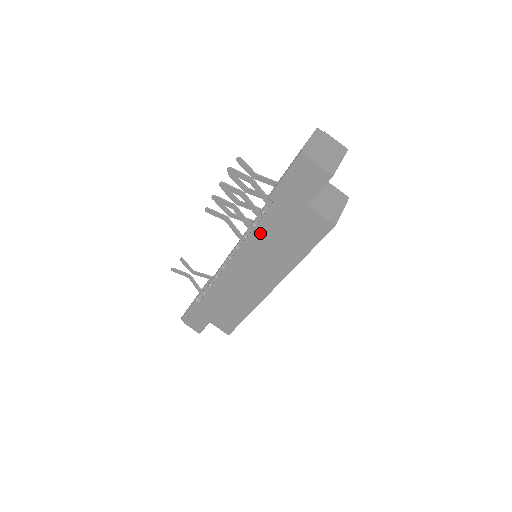
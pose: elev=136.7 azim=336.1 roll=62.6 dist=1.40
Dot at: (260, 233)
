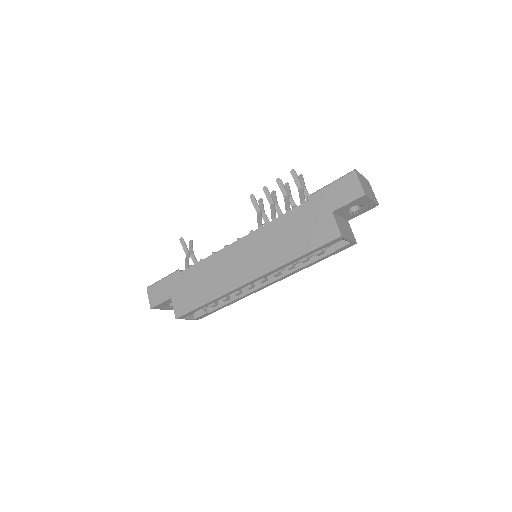
Dot at: (280, 223)
